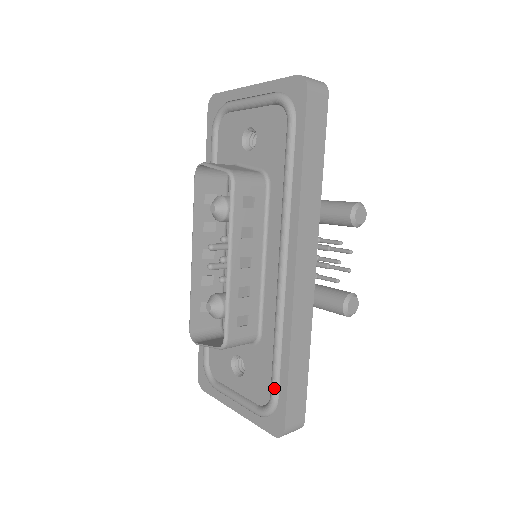
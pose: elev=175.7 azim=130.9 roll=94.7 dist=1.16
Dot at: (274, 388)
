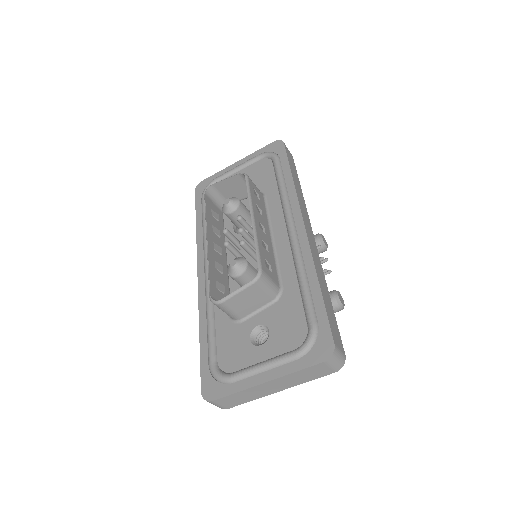
Dot at: (311, 314)
